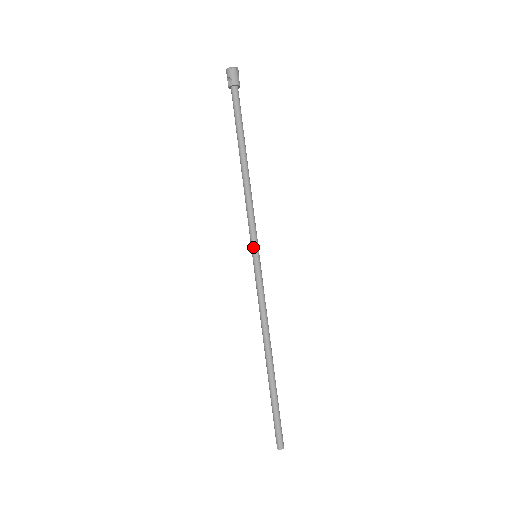
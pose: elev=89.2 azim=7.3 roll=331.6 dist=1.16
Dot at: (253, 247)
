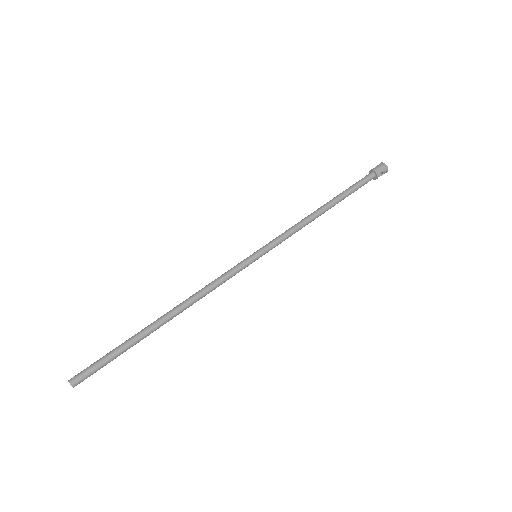
Dot at: (261, 248)
